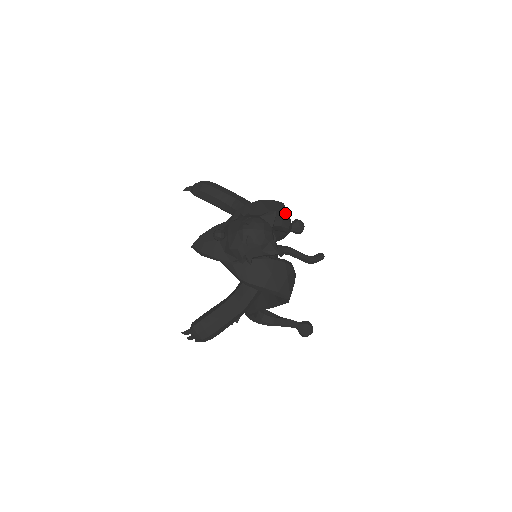
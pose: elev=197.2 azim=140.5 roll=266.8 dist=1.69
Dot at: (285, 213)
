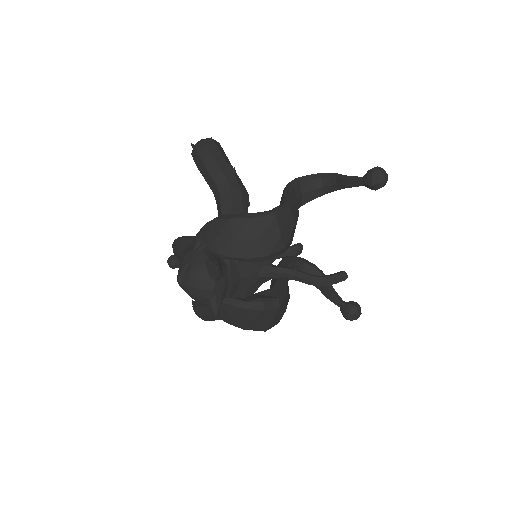
Dot at: (265, 239)
